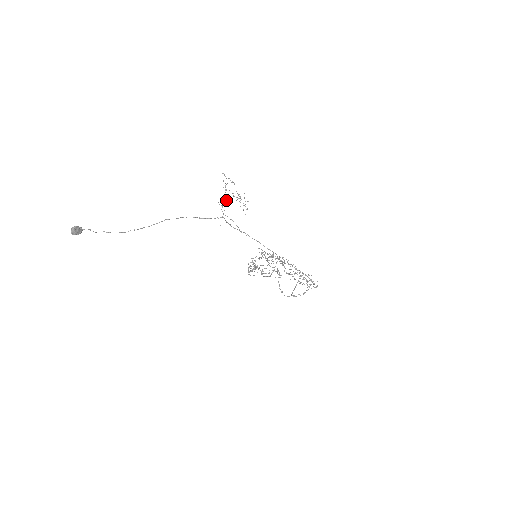
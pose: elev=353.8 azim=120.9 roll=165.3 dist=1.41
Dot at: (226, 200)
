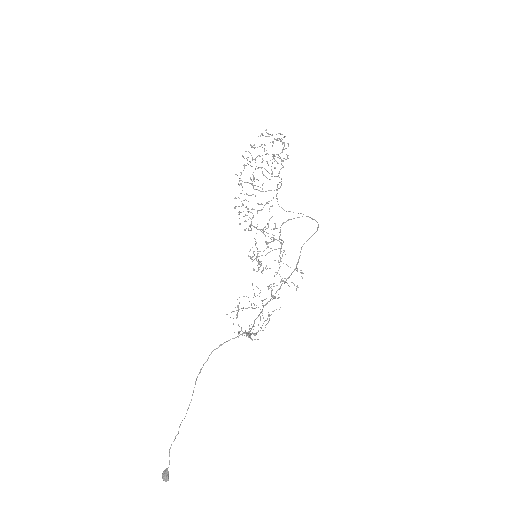
Dot at: occluded
